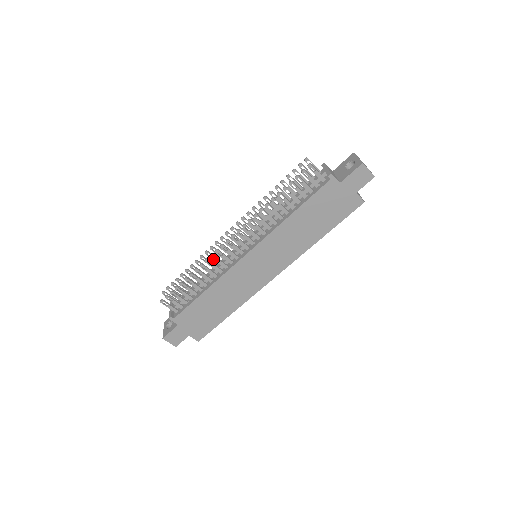
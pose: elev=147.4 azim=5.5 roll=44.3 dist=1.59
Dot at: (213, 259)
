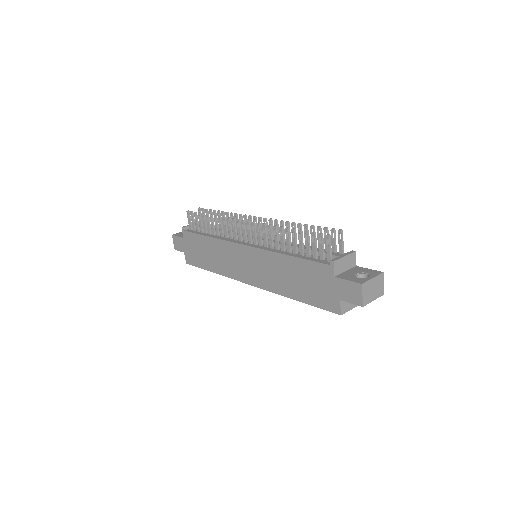
Dot at: (228, 222)
